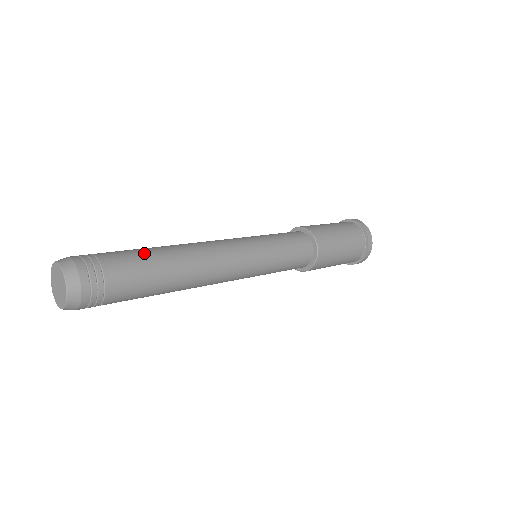
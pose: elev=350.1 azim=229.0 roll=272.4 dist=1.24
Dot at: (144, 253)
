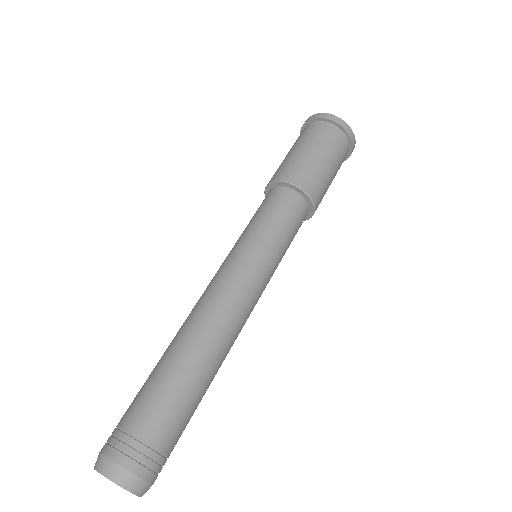
Dot at: (188, 396)
